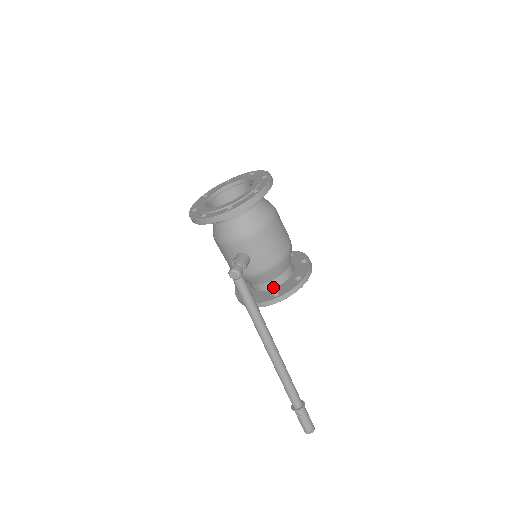
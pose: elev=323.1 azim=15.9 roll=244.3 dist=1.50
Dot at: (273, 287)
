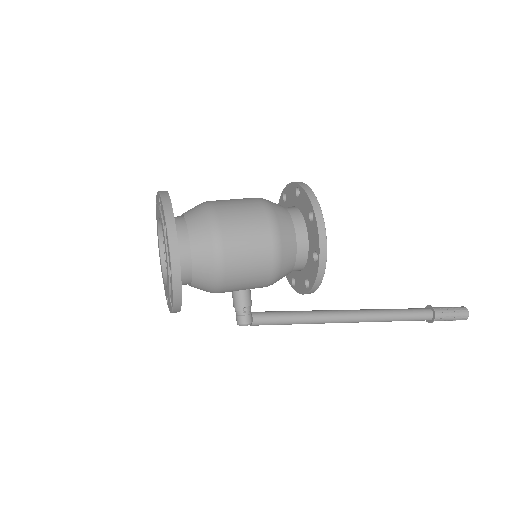
Dot at: (301, 269)
